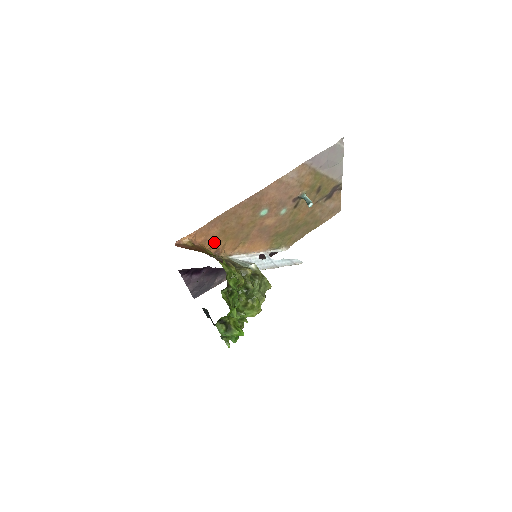
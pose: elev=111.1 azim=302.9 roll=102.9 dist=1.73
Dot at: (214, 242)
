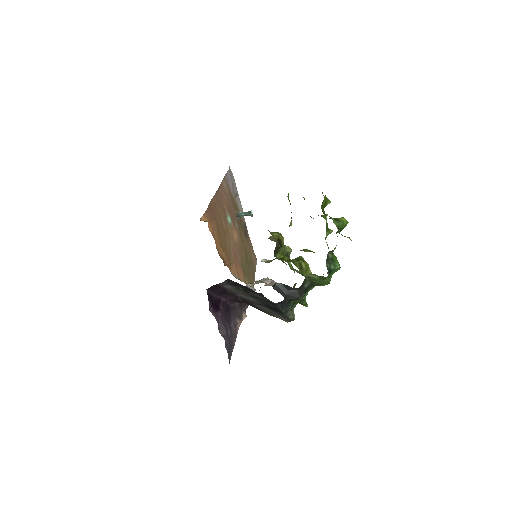
Dot at: (218, 244)
